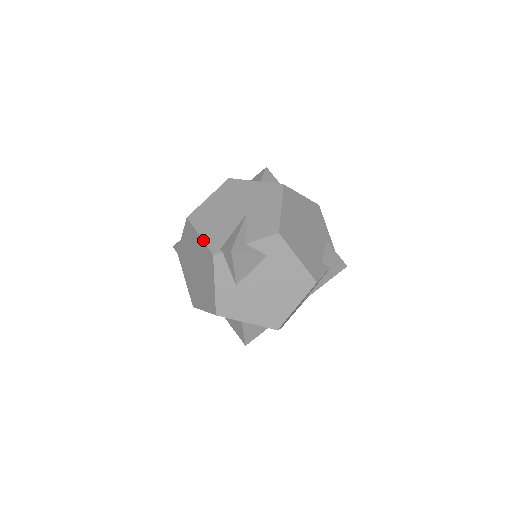
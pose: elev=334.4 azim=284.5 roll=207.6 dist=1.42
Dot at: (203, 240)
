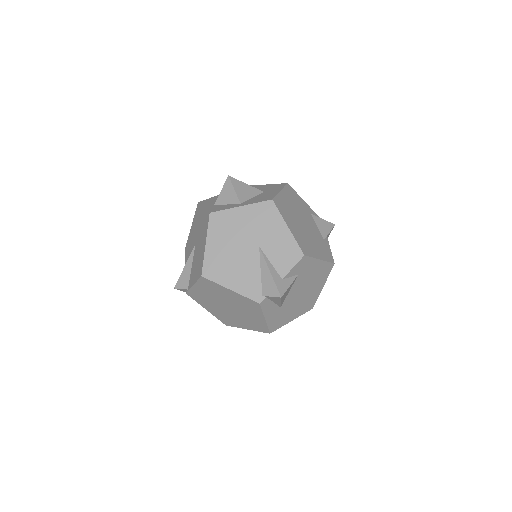
Dot at: (238, 293)
